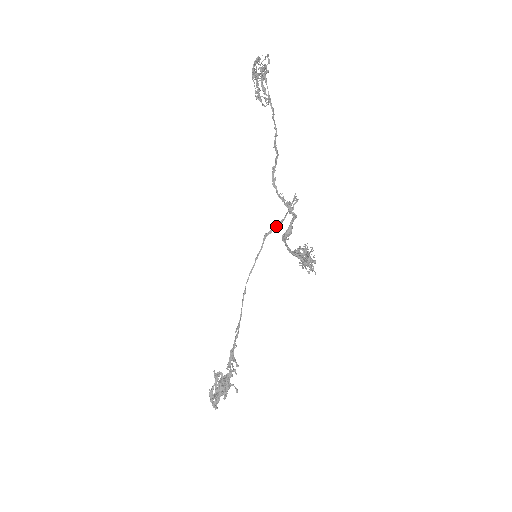
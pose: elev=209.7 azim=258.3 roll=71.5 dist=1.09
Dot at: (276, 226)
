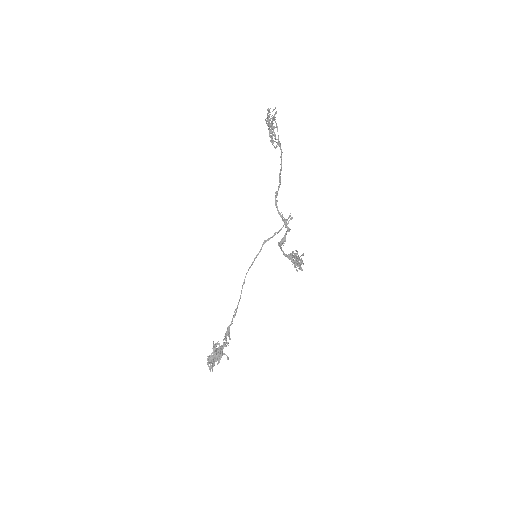
Dot at: (273, 235)
